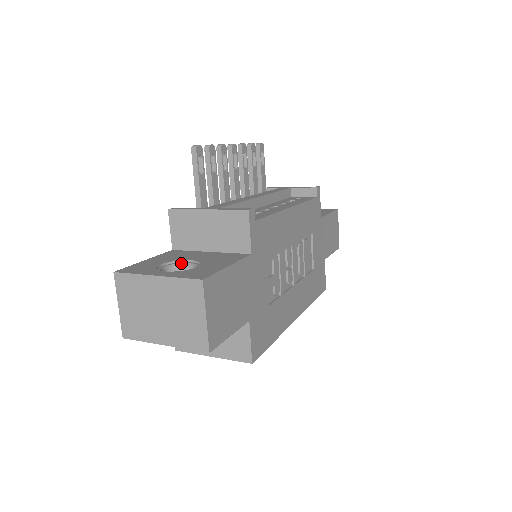
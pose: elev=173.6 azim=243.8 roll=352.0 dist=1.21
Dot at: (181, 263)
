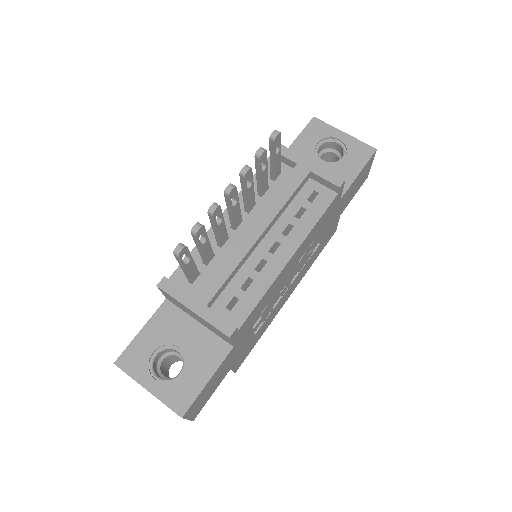
Dot at: (171, 348)
